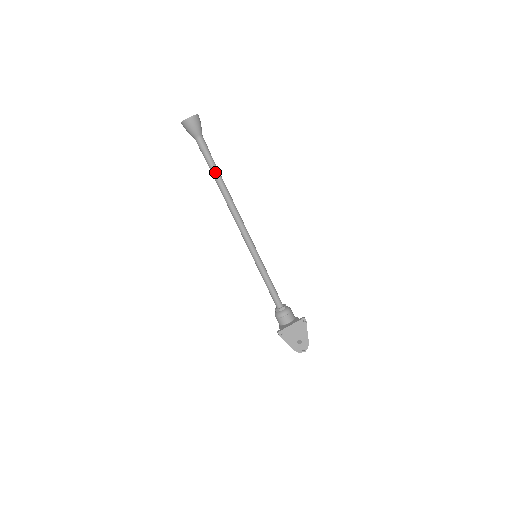
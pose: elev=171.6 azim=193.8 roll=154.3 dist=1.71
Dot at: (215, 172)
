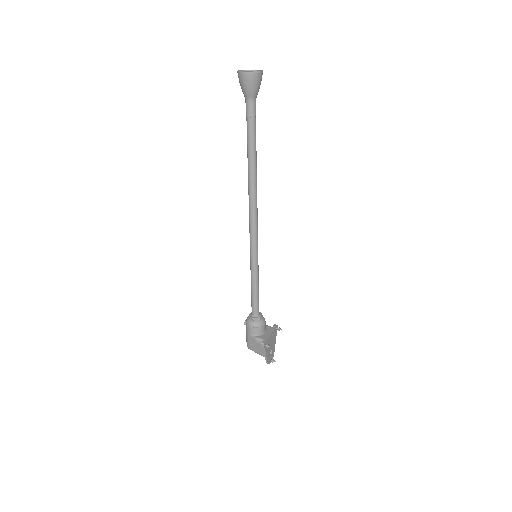
Dot at: (255, 148)
